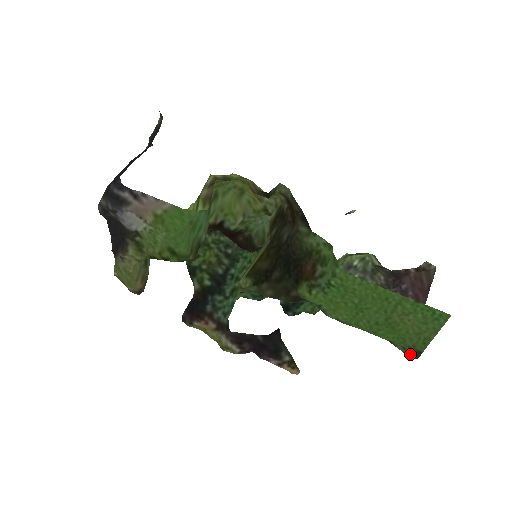
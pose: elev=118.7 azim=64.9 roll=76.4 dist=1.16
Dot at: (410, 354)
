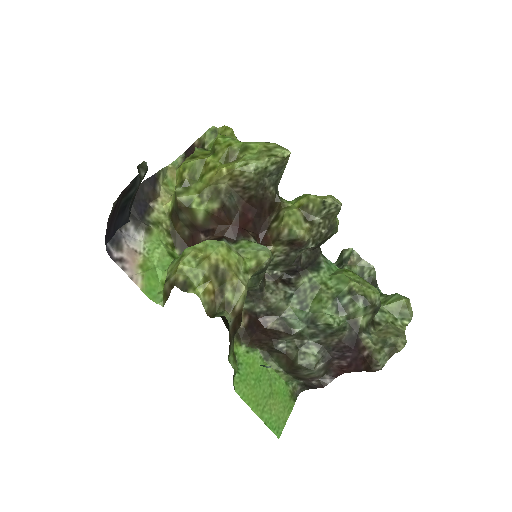
Dot at: (294, 393)
